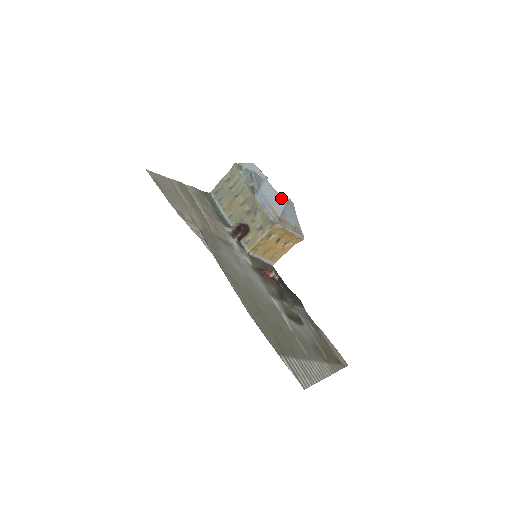
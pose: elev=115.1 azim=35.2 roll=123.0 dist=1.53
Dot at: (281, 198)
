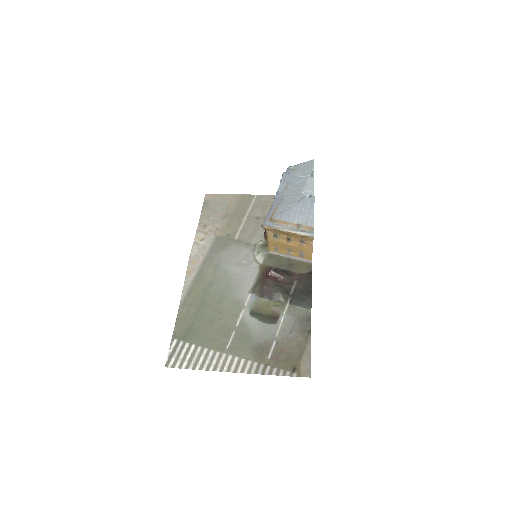
Dot at: (299, 196)
